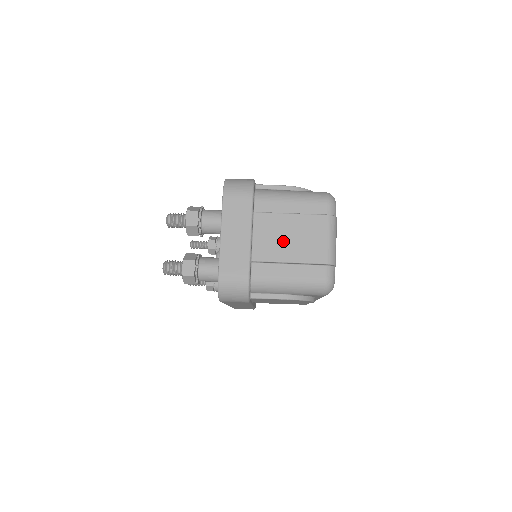
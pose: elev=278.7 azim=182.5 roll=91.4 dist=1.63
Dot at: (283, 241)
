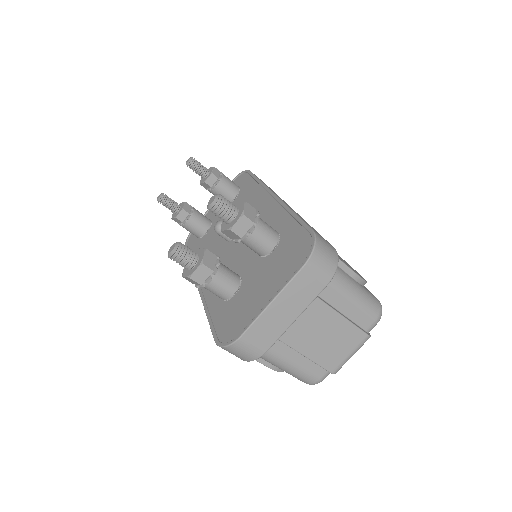
Dot at: (316, 336)
